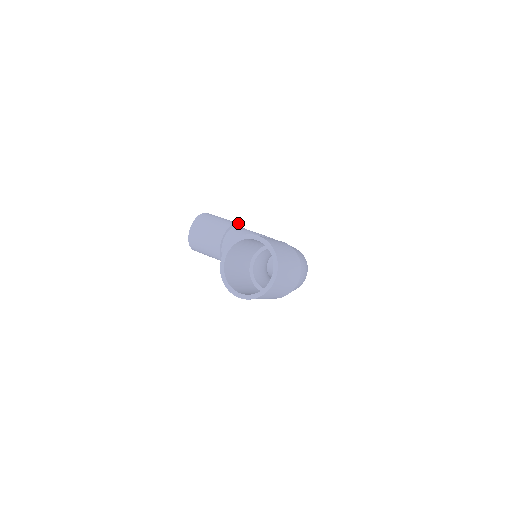
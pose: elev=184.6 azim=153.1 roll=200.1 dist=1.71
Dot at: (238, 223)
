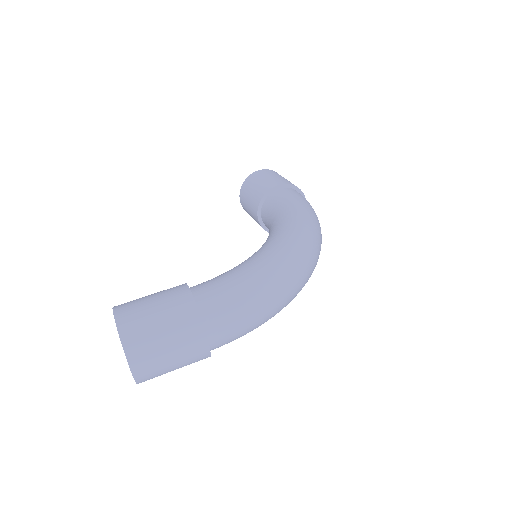
Dot at: (279, 184)
